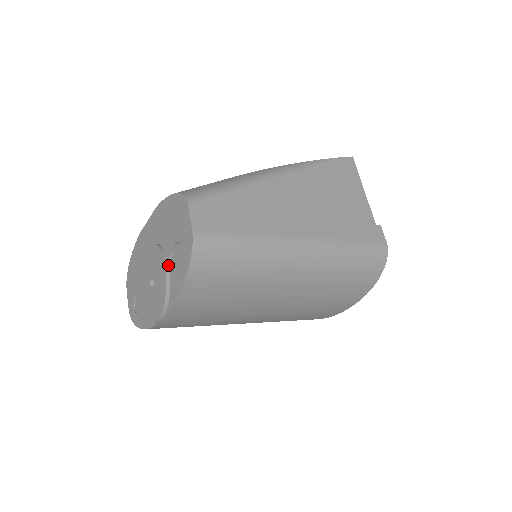
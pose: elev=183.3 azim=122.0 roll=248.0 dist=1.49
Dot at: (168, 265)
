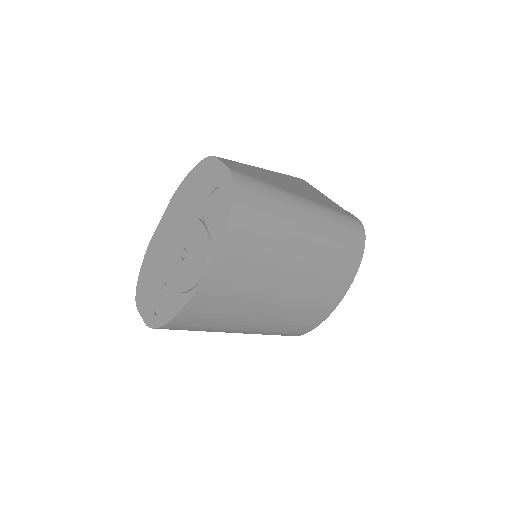
Dot at: (202, 221)
